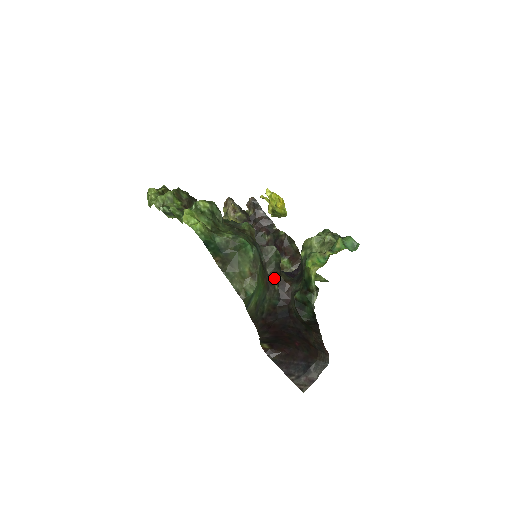
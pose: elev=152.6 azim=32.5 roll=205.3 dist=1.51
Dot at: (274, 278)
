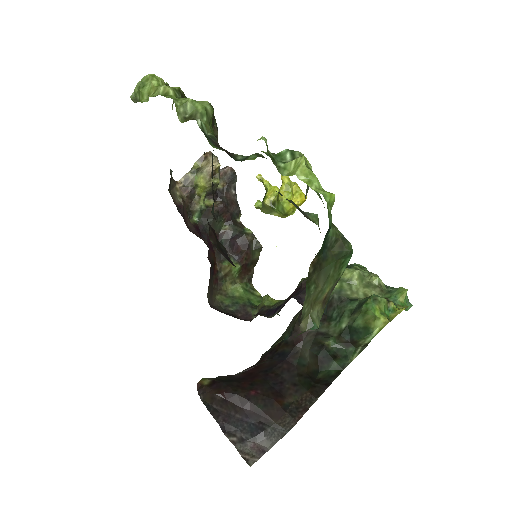
Dot at: occluded
